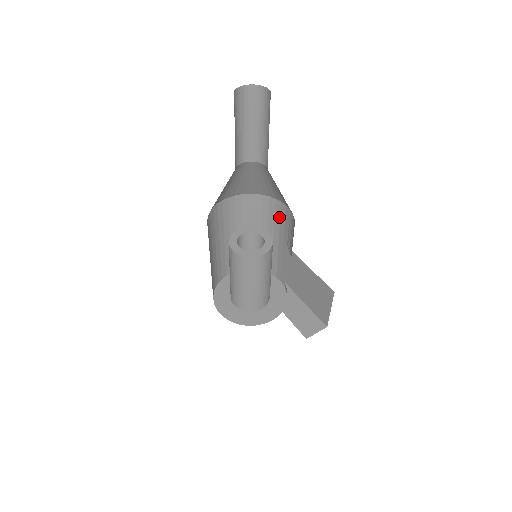
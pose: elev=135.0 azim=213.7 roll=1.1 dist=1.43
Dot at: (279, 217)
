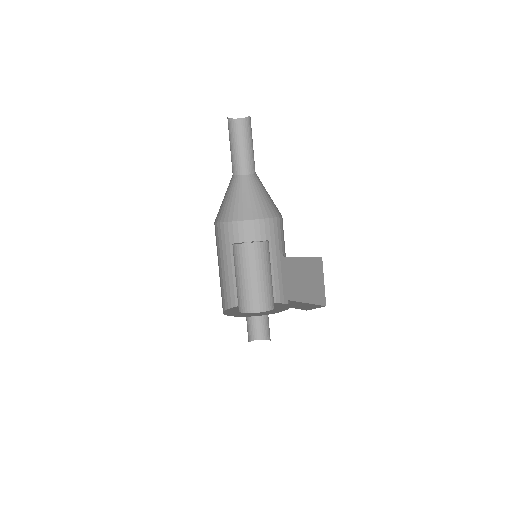
Dot at: (273, 234)
